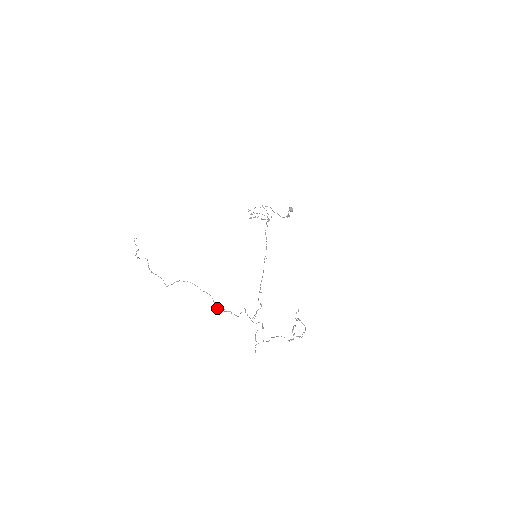
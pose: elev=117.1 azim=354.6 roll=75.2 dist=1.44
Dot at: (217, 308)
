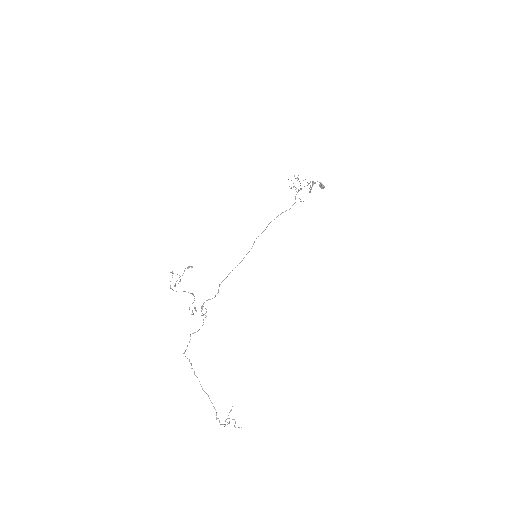
Dot at: occluded
